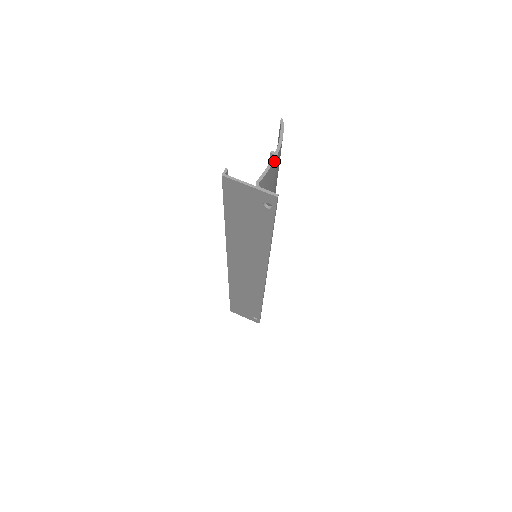
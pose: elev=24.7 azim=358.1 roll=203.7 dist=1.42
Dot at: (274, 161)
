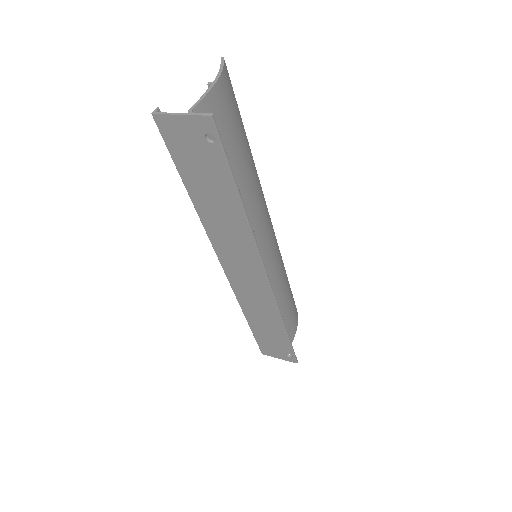
Dot at: (212, 90)
